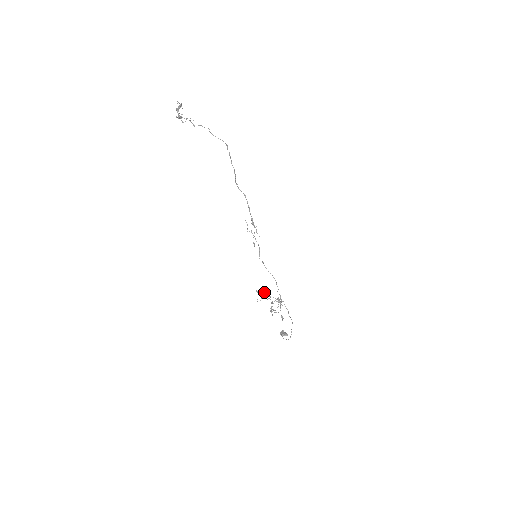
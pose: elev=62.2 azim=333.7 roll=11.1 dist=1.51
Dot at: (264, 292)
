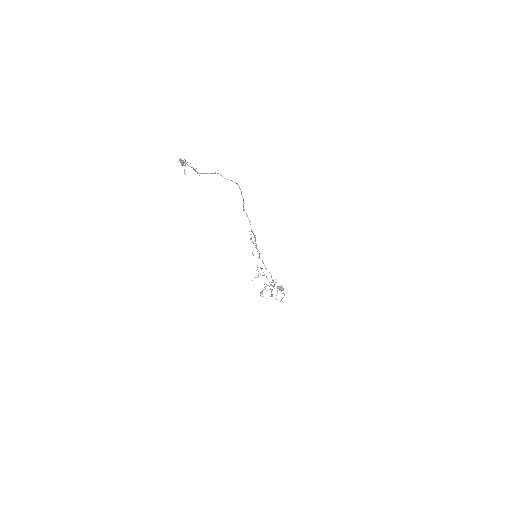
Dot at: occluded
